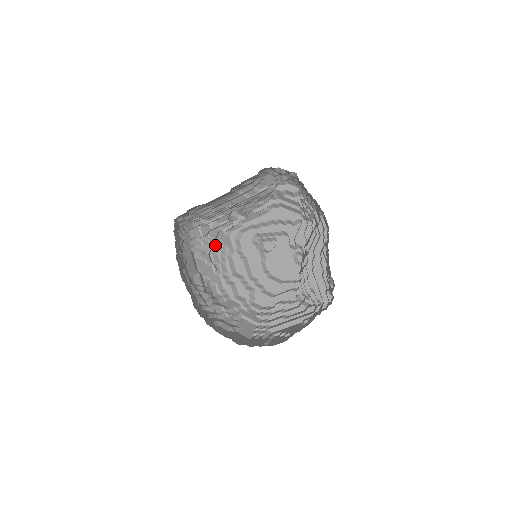
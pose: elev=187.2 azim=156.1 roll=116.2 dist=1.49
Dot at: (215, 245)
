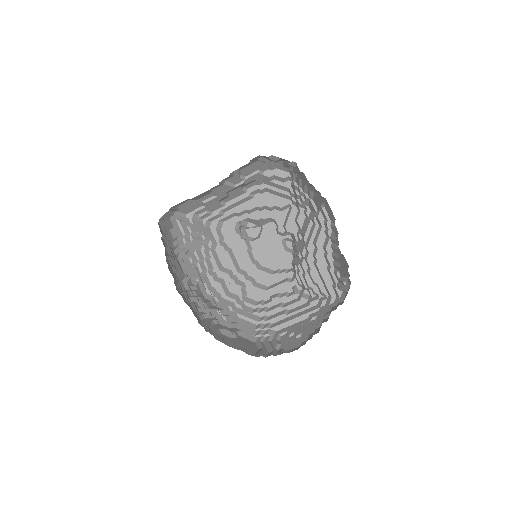
Dot at: (198, 240)
